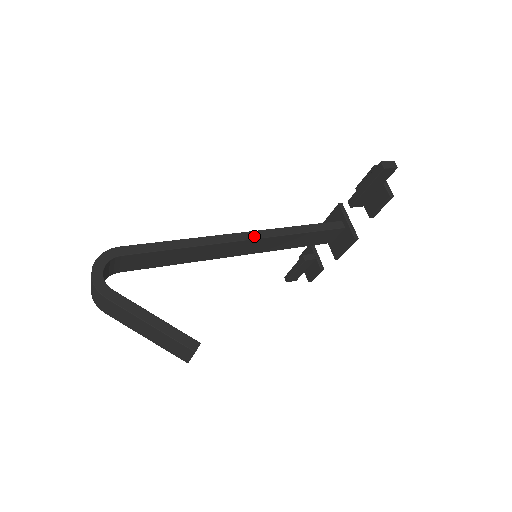
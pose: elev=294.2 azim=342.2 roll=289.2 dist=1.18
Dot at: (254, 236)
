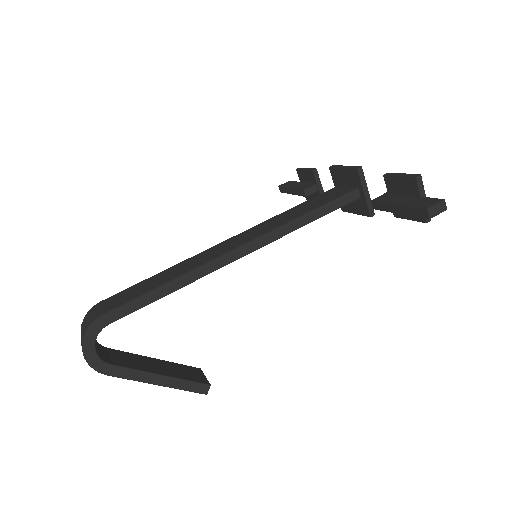
Dot at: (255, 247)
